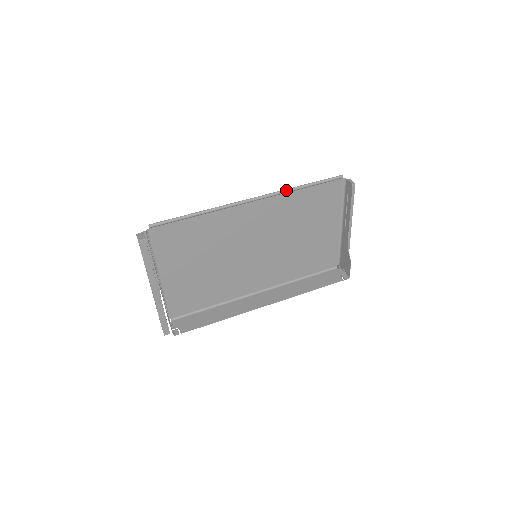
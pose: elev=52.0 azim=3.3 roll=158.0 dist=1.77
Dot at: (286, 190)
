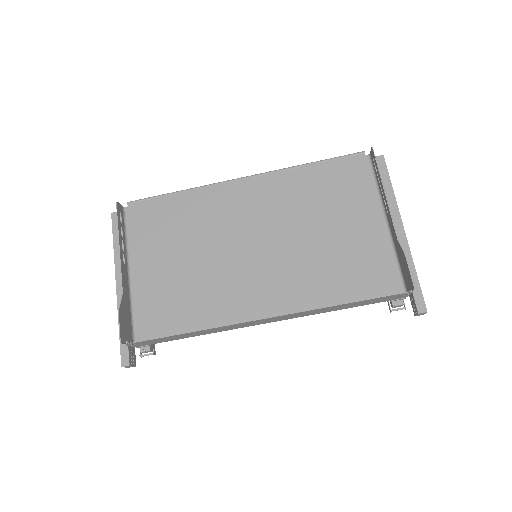
Dot at: (286, 168)
